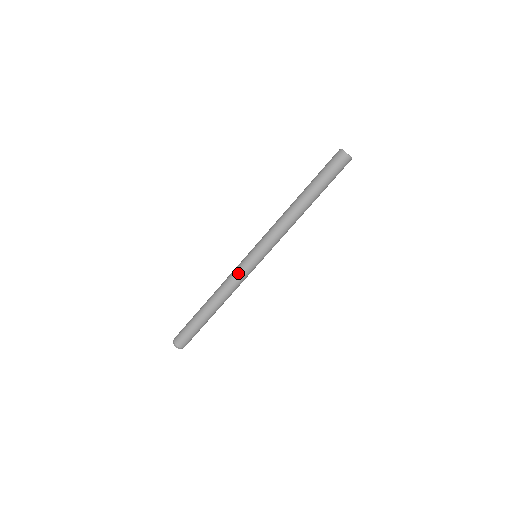
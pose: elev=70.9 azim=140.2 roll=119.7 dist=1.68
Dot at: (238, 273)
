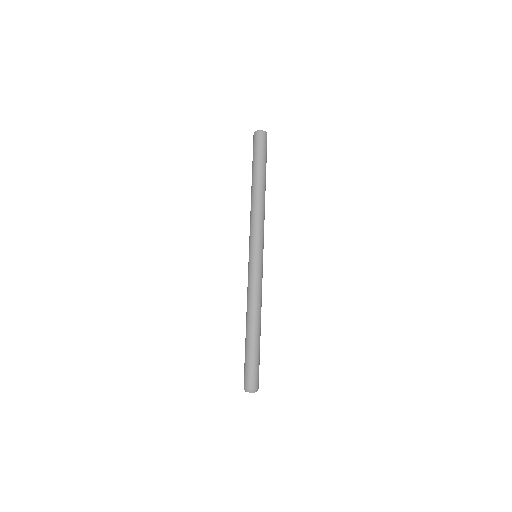
Dot at: (248, 279)
